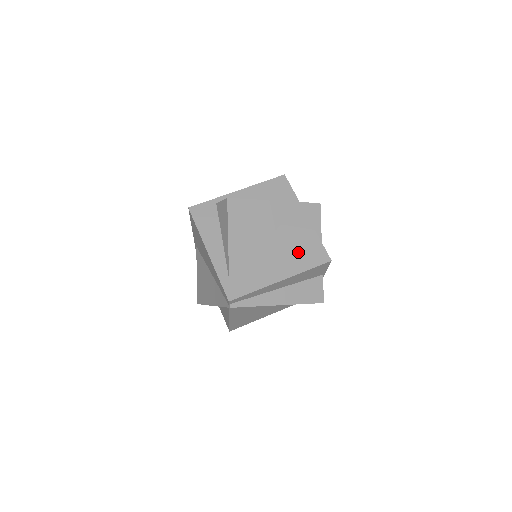
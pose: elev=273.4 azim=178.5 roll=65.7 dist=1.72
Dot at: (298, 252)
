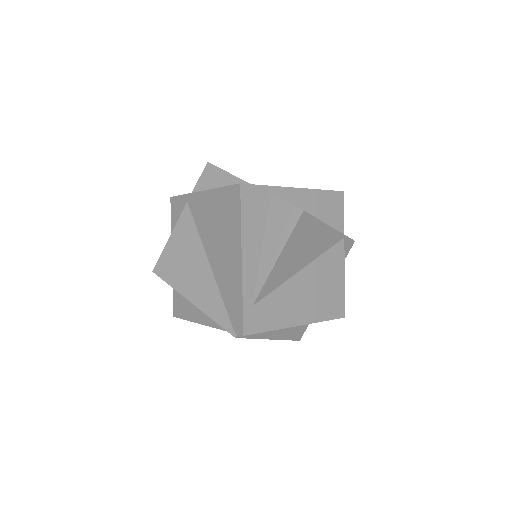
Dot at: (323, 296)
